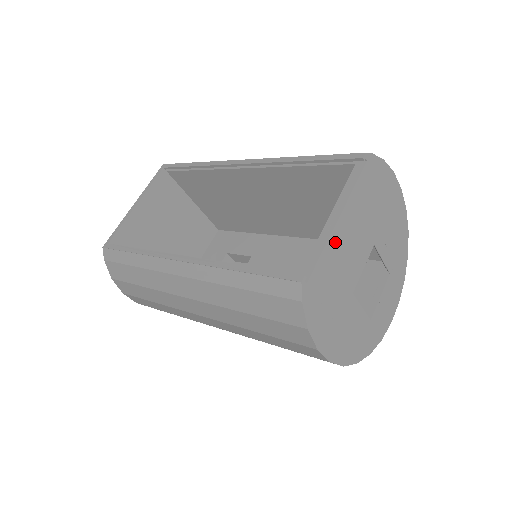
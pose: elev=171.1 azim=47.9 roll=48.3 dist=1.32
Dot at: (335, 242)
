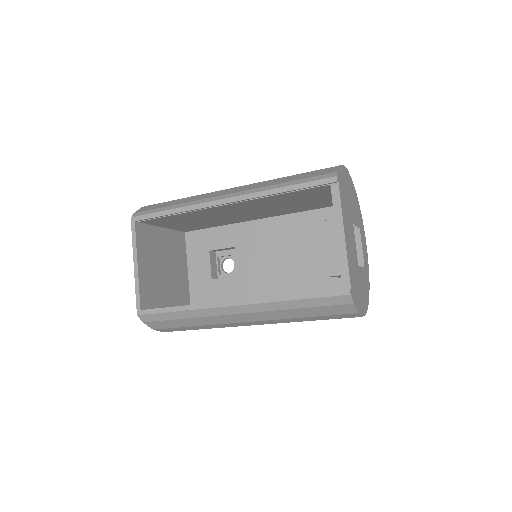
Dot at: (348, 251)
